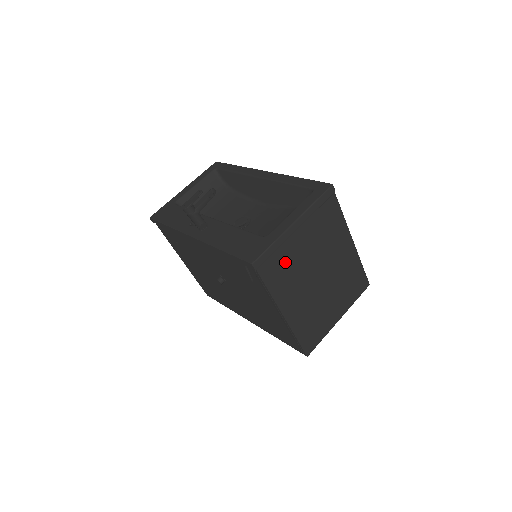
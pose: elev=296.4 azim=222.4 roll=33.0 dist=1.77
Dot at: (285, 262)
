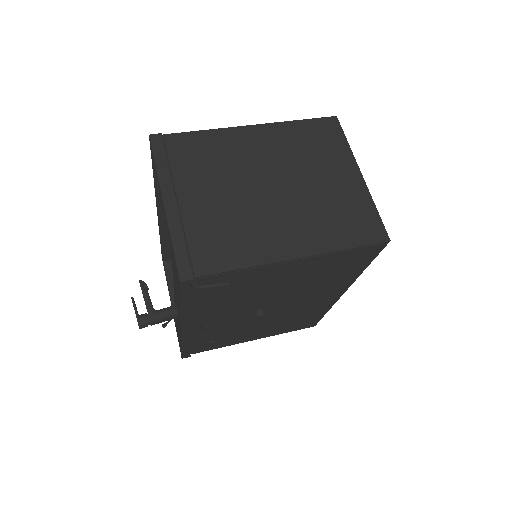
Dot at: (213, 232)
